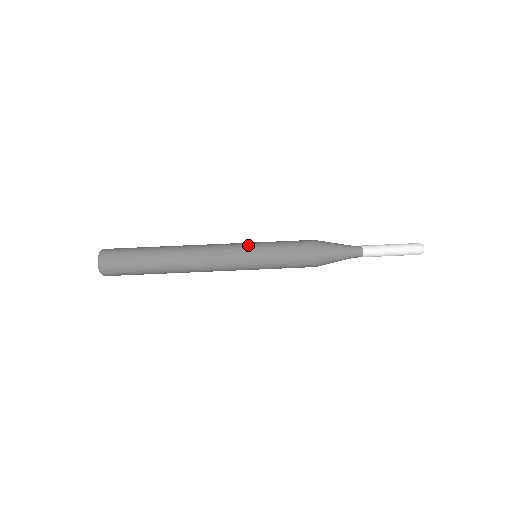
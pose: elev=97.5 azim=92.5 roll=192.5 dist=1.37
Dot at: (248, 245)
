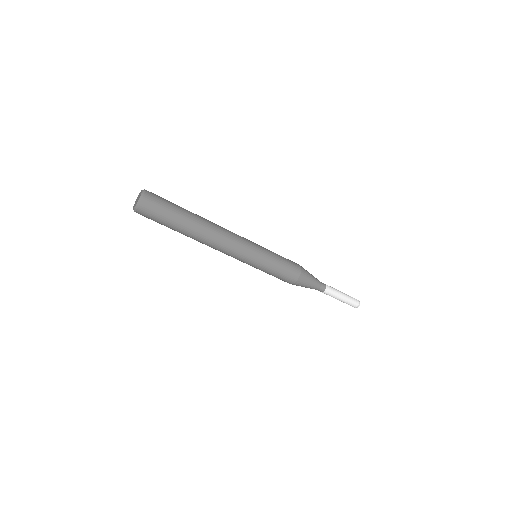
Dot at: (256, 251)
